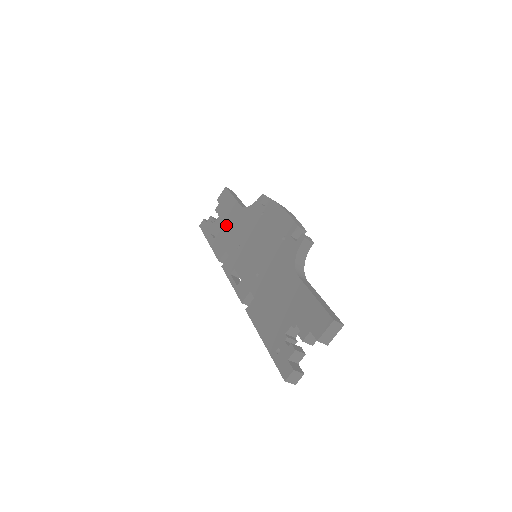
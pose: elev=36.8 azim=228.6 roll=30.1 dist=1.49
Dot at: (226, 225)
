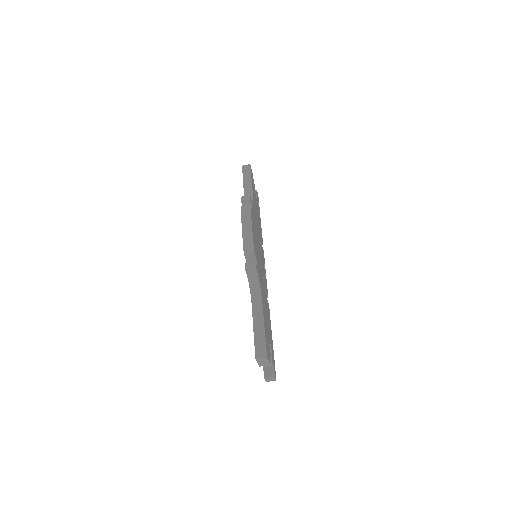
Dot at: occluded
